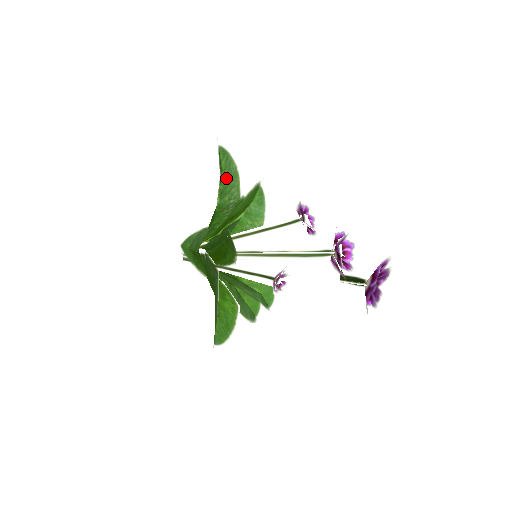
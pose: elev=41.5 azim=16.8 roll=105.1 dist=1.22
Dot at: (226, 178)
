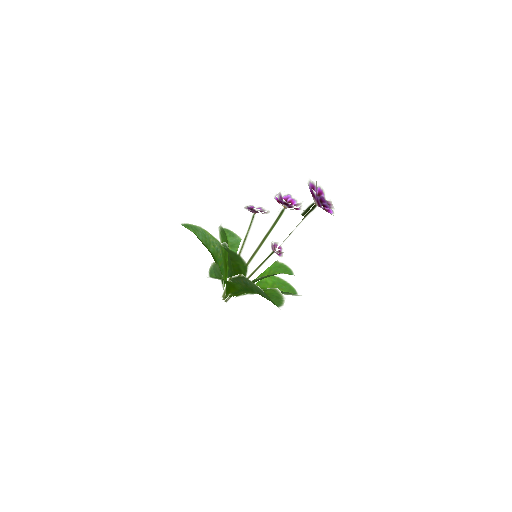
Dot at: (201, 237)
